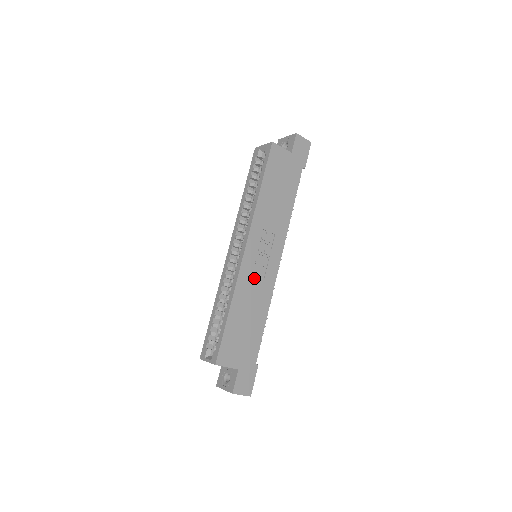
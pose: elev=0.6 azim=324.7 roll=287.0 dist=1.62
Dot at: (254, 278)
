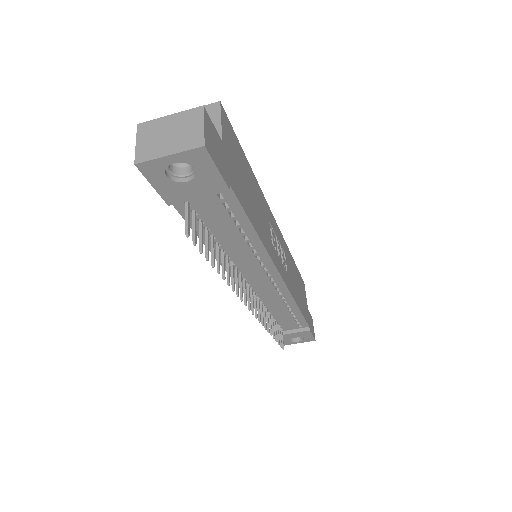
Dot at: (268, 225)
